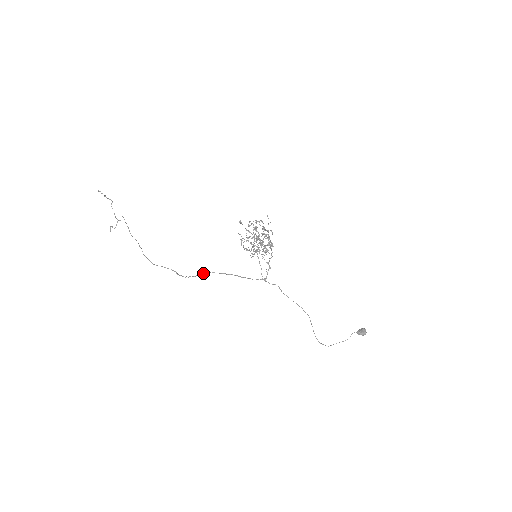
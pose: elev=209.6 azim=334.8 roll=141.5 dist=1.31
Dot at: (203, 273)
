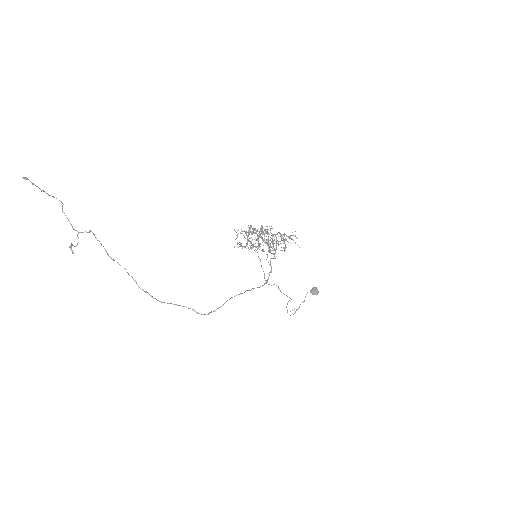
Dot at: occluded
